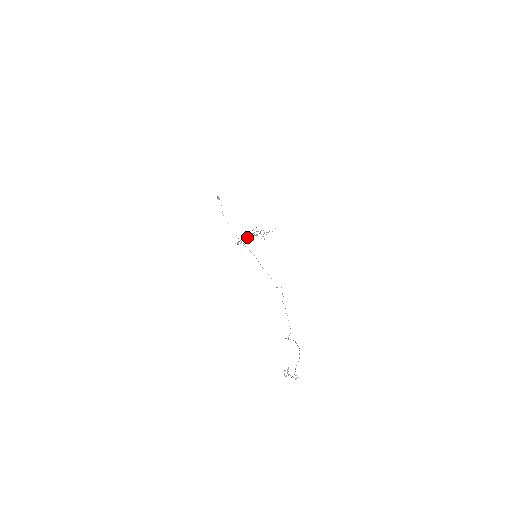
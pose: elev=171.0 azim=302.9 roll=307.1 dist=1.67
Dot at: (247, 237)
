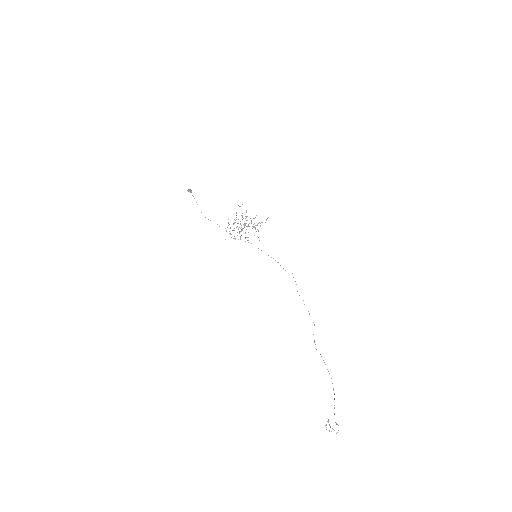
Dot at: occluded
